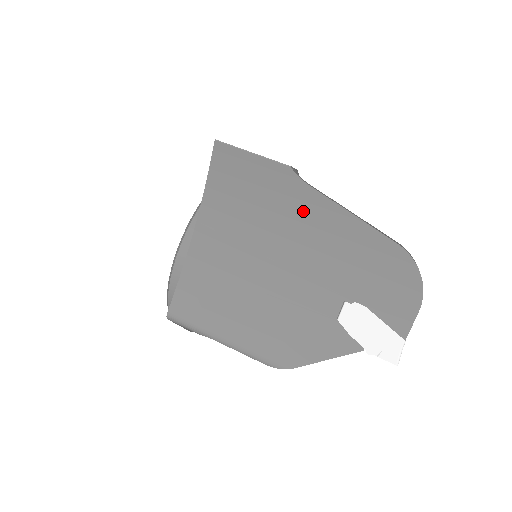
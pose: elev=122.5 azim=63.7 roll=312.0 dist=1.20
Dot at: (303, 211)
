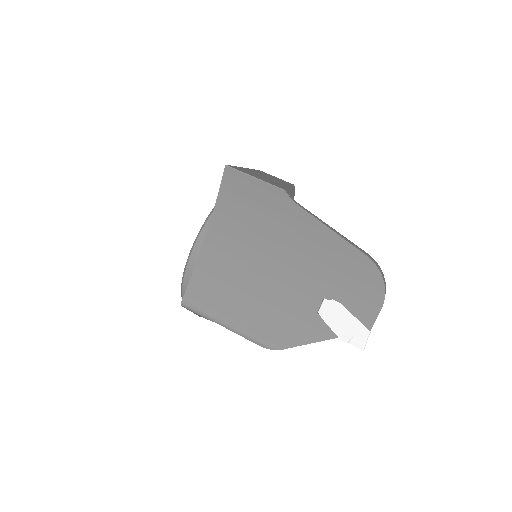
Dot at: (294, 225)
